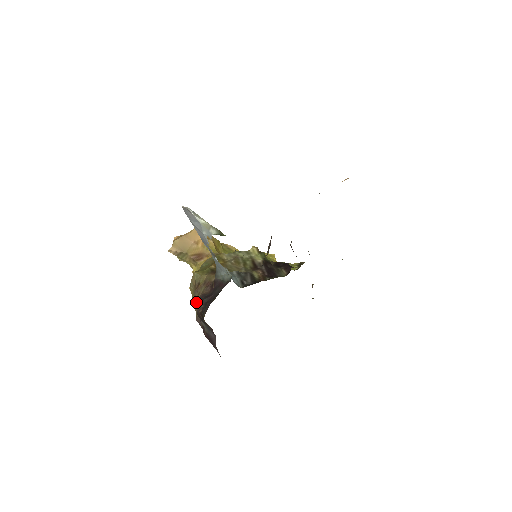
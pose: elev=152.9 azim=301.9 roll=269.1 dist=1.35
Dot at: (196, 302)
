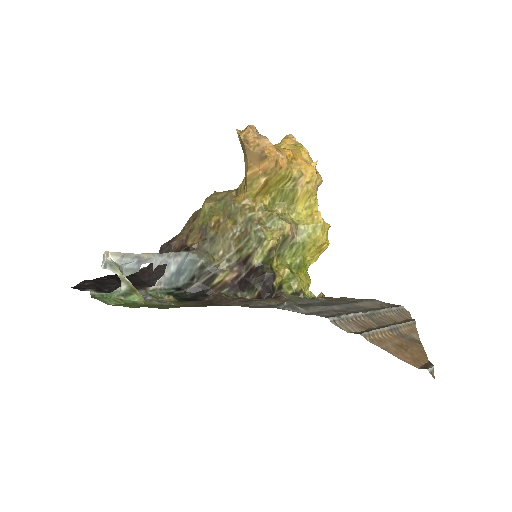
Dot at: occluded
